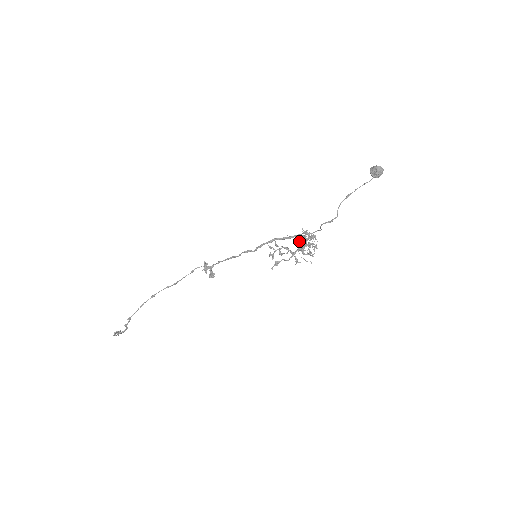
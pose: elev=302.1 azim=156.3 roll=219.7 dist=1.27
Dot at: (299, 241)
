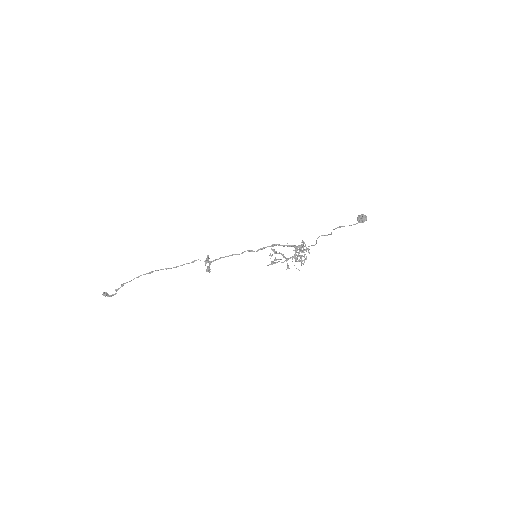
Dot at: (296, 248)
